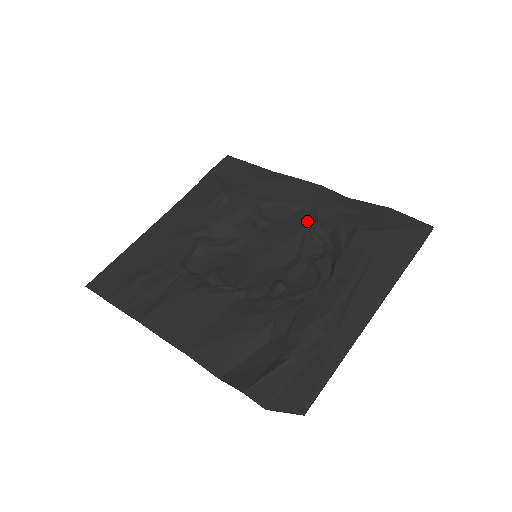
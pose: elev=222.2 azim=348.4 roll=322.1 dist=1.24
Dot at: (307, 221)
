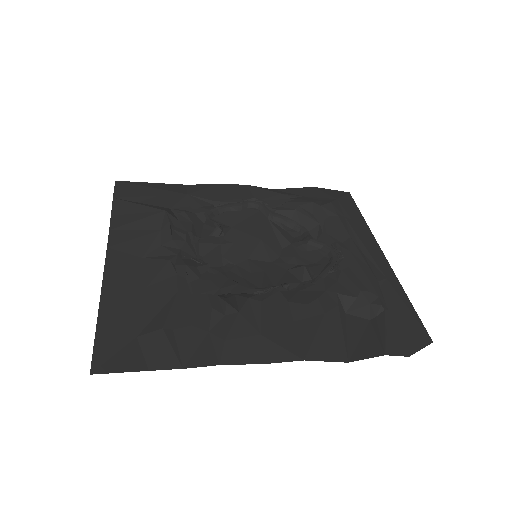
Dot at: (263, 215)
